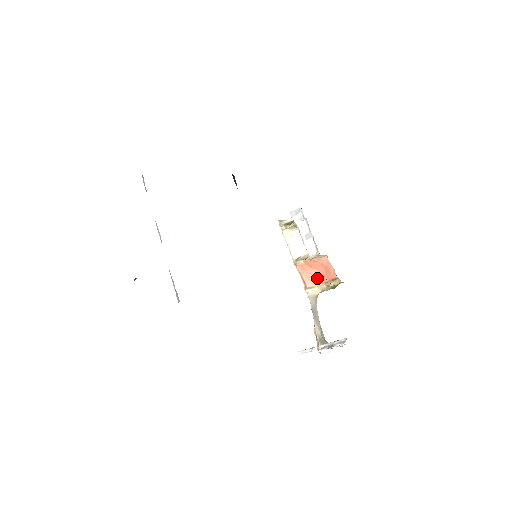
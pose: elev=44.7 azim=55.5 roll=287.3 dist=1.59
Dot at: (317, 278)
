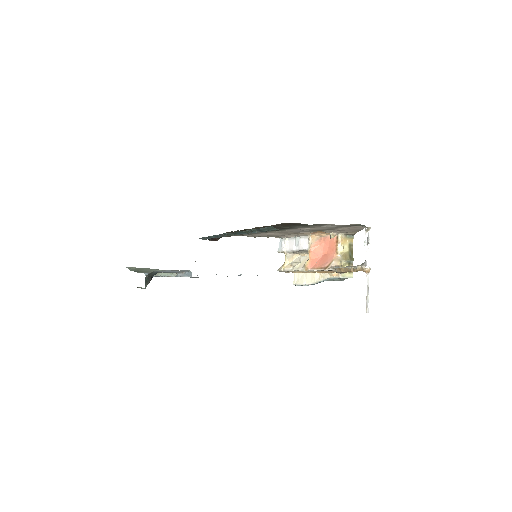
Dot at: (328, 257)
